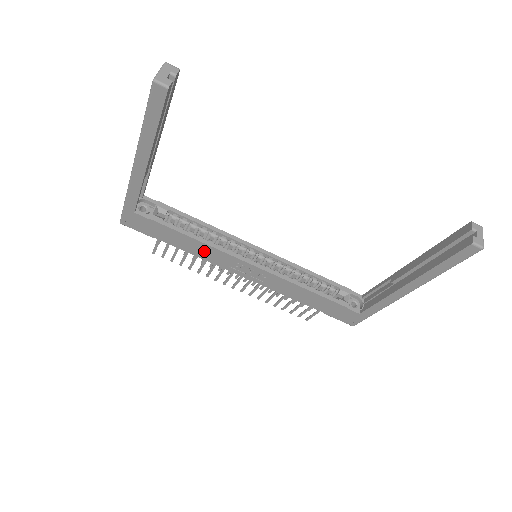
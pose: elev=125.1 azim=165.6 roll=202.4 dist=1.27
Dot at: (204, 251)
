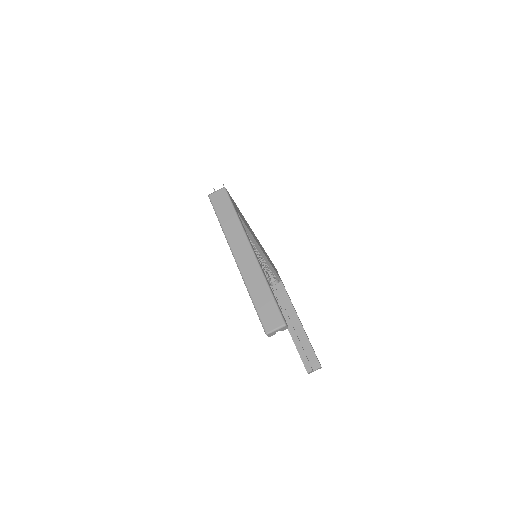
Dot at: occluded
